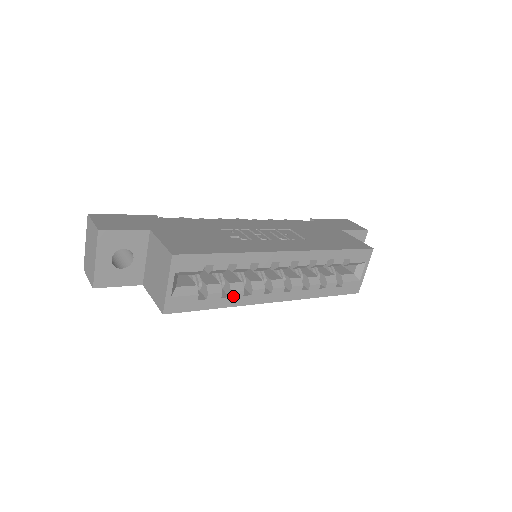
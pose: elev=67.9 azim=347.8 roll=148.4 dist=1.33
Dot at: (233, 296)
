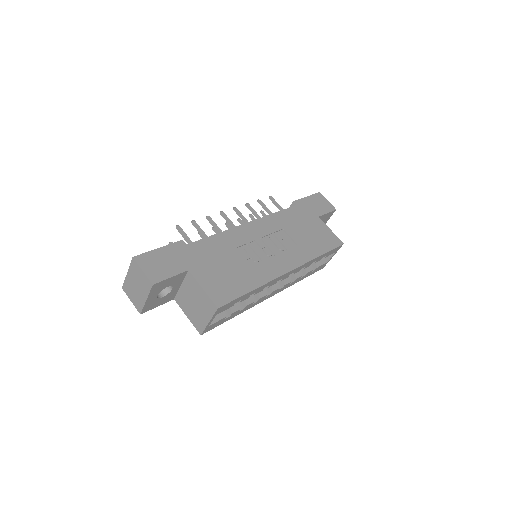
Dot at: (246, 307)
